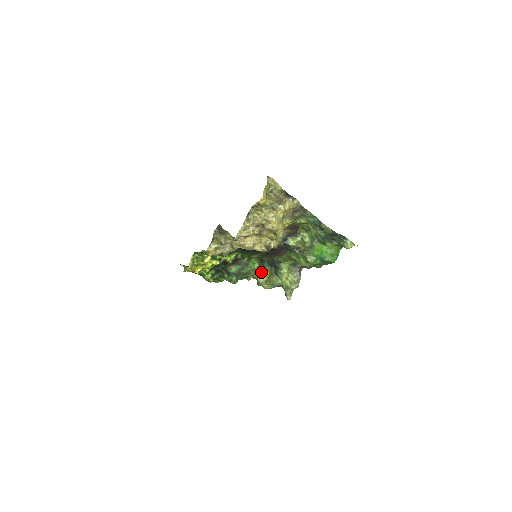
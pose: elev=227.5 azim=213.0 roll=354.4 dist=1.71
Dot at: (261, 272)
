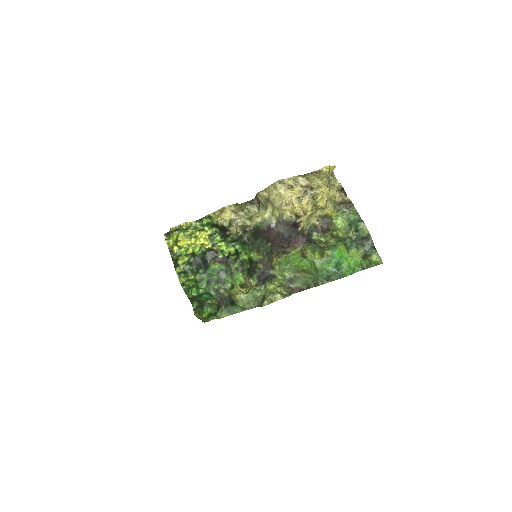
Dot at: occluded
